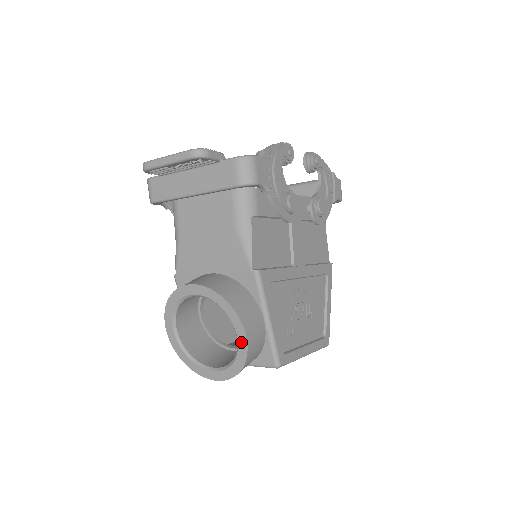
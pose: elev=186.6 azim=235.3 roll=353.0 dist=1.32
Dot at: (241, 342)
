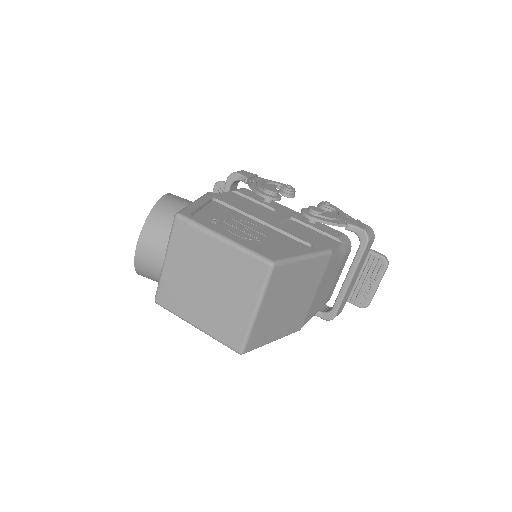
Dot at: occluded
